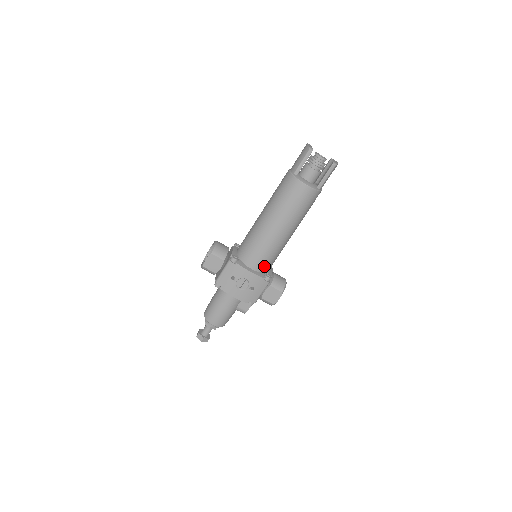
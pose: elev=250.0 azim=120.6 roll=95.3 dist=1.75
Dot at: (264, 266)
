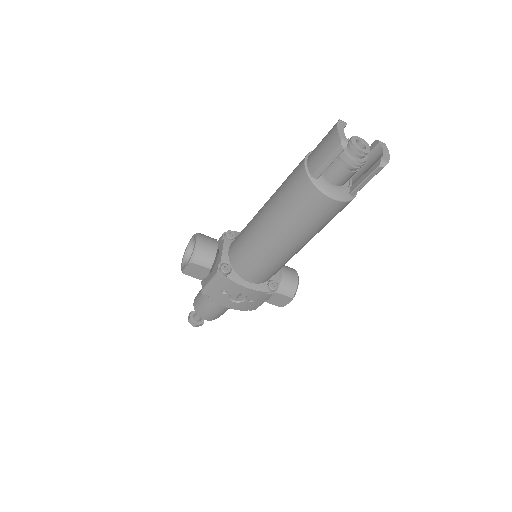
Dot at: (267, 277)
